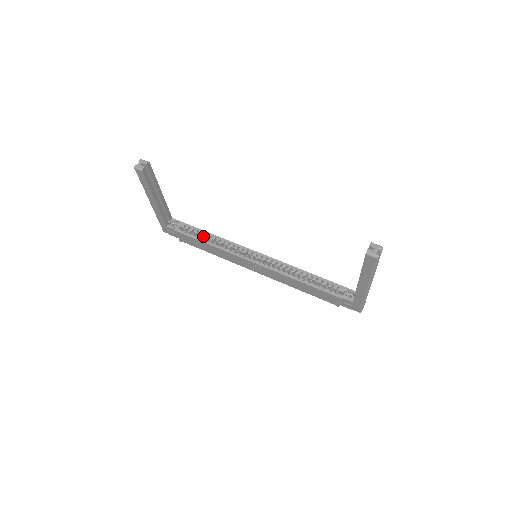
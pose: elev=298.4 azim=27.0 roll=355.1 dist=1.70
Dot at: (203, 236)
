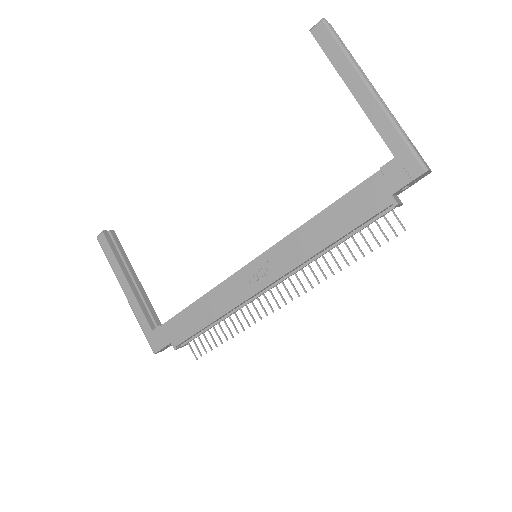
Dot at: occluded
